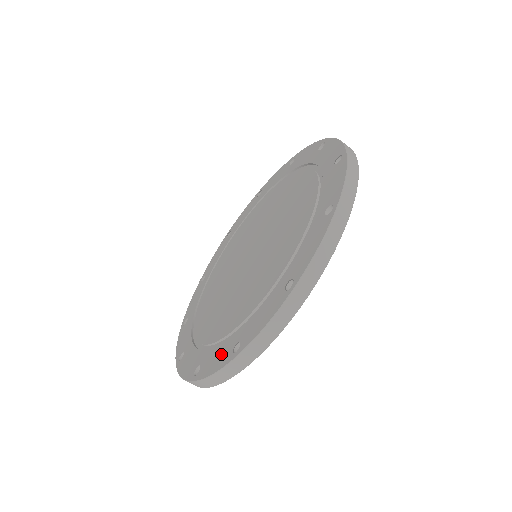
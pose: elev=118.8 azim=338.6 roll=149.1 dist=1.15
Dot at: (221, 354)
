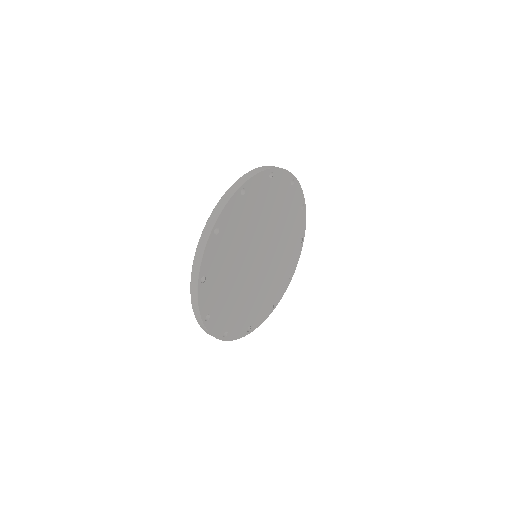
Dot at: occluded
